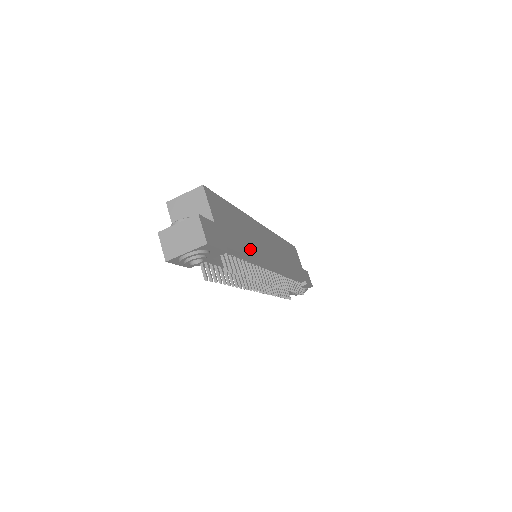
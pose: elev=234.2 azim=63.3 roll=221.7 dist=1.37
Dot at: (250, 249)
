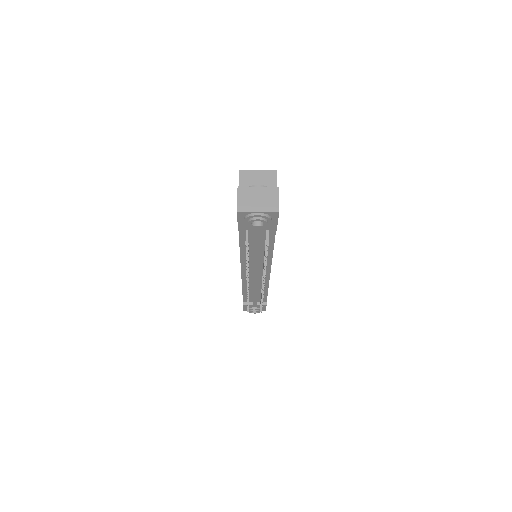
Dot at: occluded
